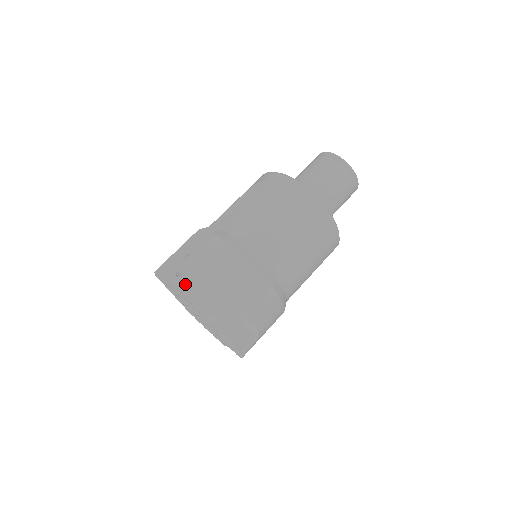
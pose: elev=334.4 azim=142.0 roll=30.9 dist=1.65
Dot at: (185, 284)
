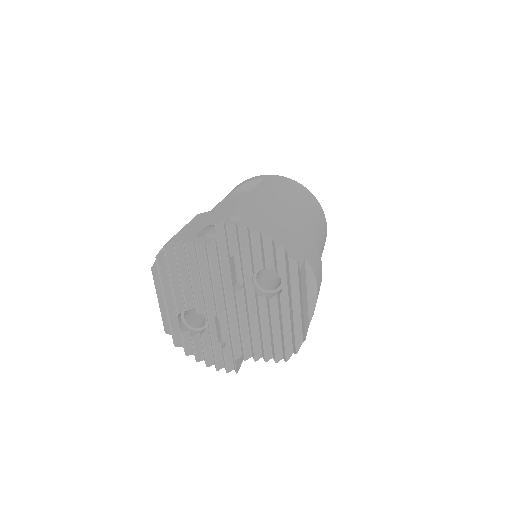
Dot at: (250, 225)
